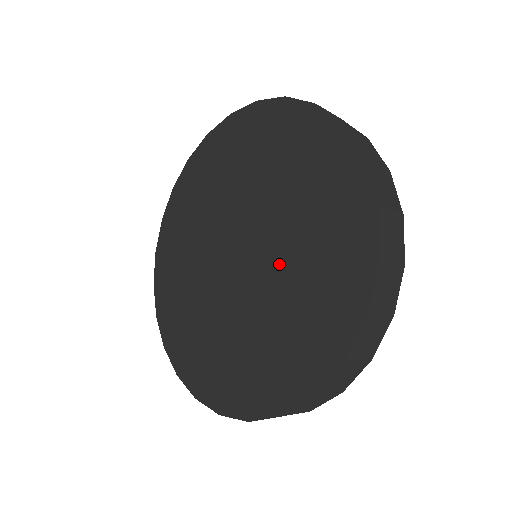
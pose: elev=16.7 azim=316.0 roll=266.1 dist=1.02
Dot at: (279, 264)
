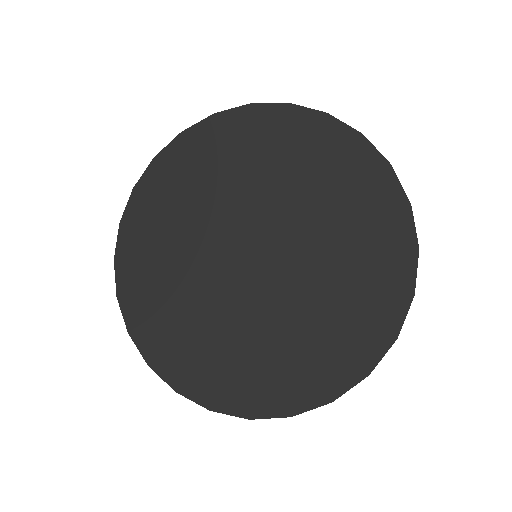
Dot at: (303, 277)
